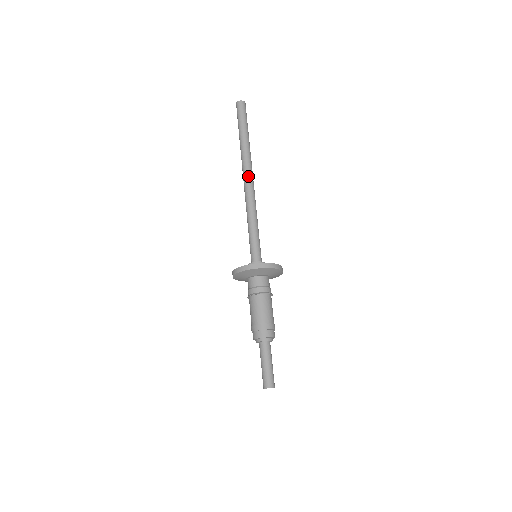
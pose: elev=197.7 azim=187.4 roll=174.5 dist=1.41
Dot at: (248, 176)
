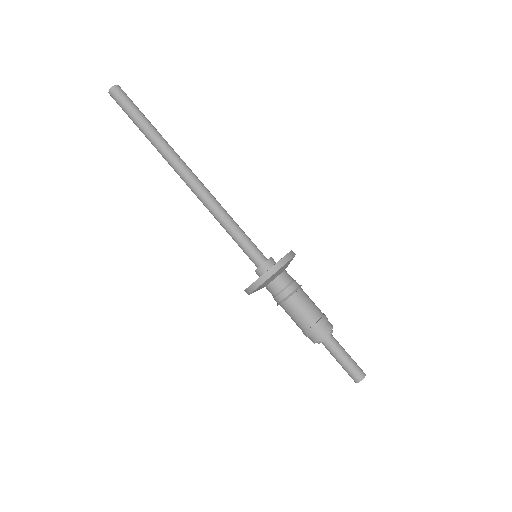
Dot at: (183, 176)
